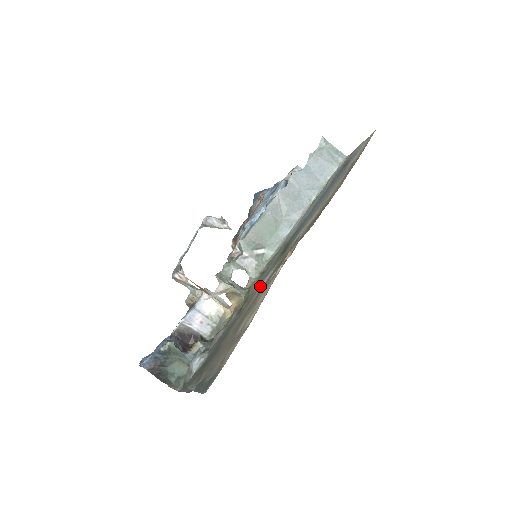
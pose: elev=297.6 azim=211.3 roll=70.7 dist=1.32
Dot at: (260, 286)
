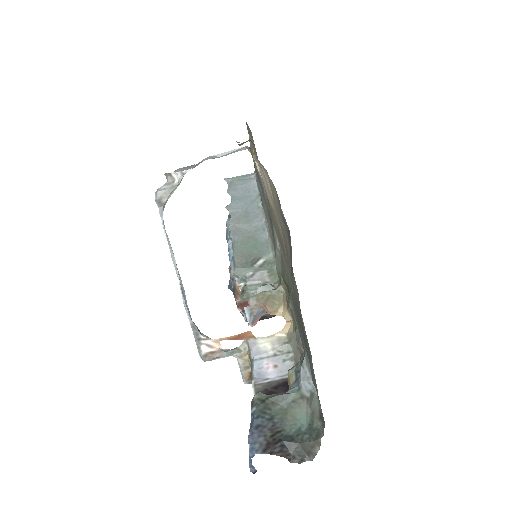
Dot at: (276, 240)
